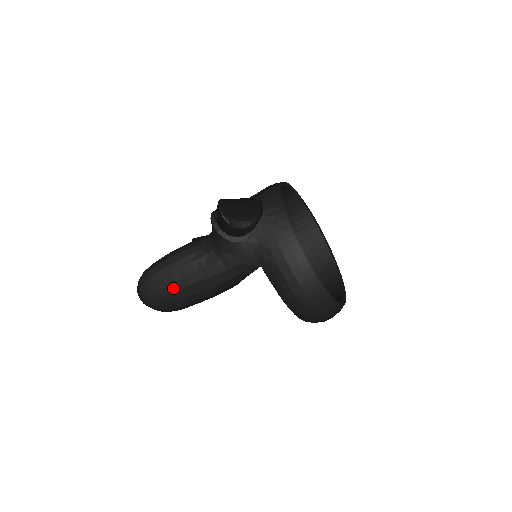
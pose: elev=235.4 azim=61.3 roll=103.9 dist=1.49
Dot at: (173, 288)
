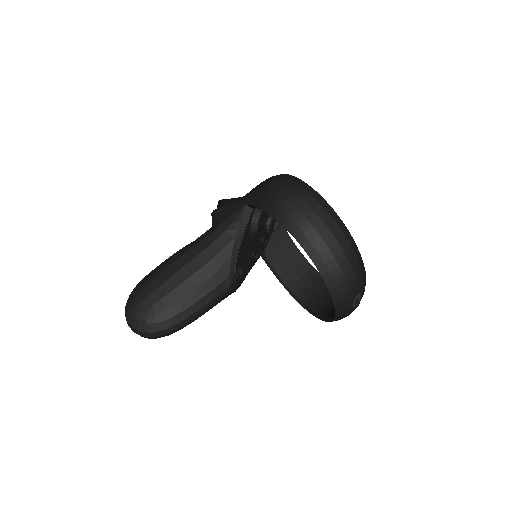
Dot at: (162, 269)
